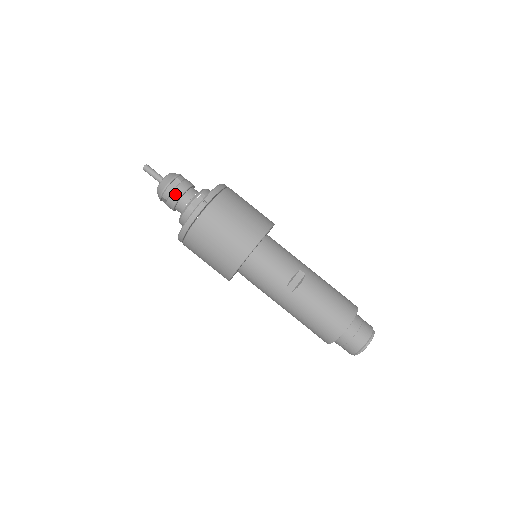
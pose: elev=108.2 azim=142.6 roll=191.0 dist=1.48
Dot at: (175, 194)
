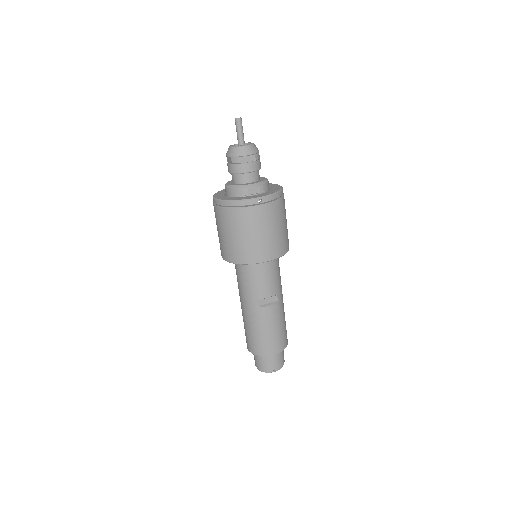
Dot at: (243, 167)
